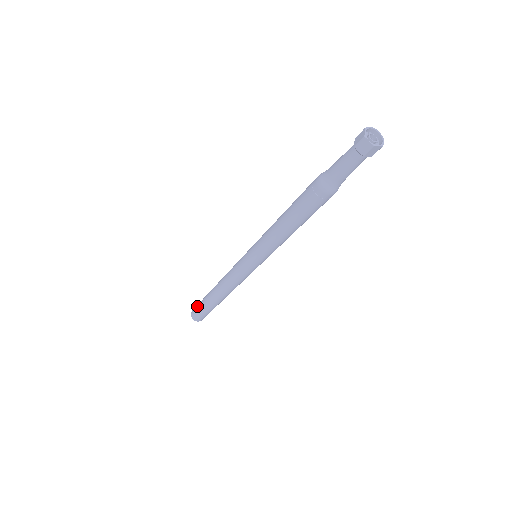
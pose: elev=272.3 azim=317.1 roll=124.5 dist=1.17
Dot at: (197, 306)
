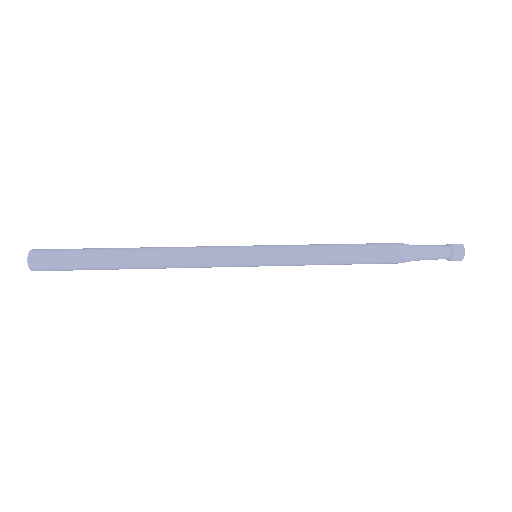
Dot at: (63, 255)
